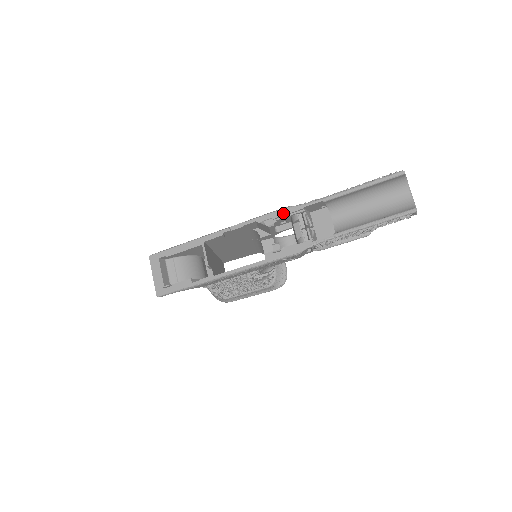
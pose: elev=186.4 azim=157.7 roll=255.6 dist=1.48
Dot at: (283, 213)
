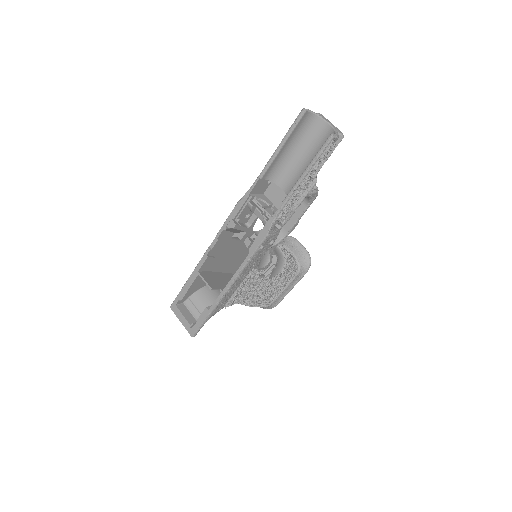
Dot at: (237, 209)
